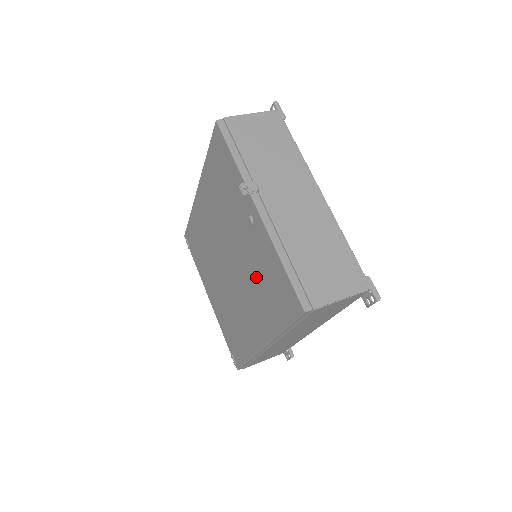
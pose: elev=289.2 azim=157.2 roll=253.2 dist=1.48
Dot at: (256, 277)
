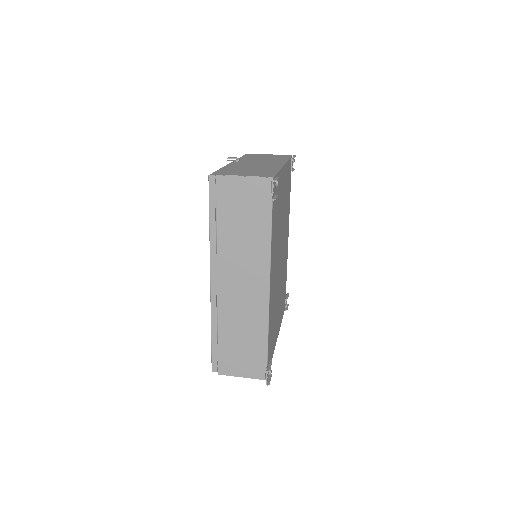
Dot at: occluded
